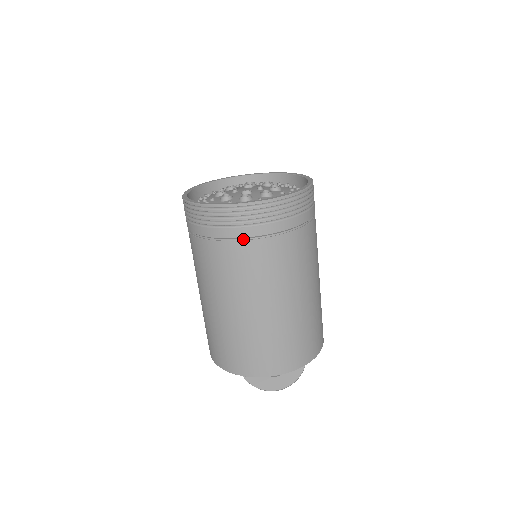
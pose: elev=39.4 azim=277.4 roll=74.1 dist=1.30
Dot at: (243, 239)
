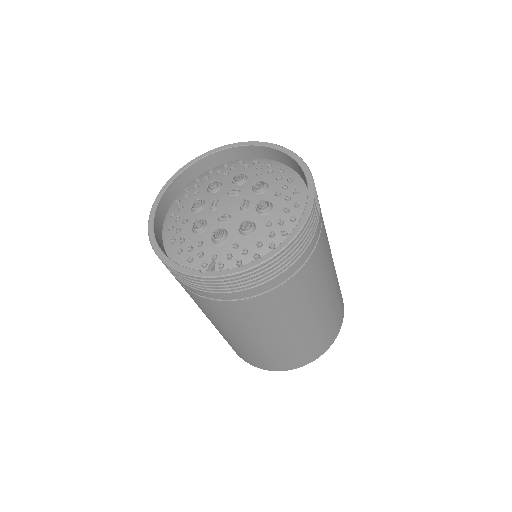
Dot at: (215, 298)
